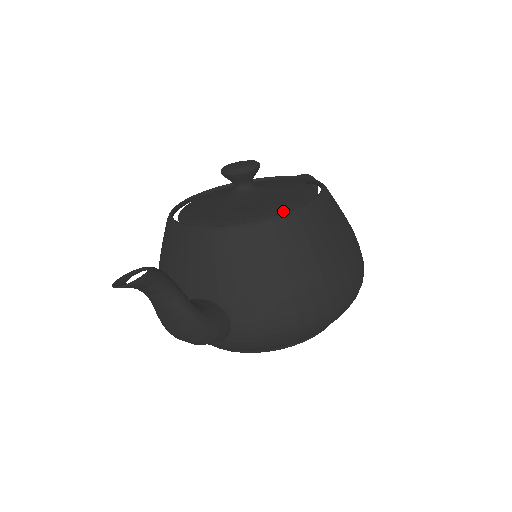
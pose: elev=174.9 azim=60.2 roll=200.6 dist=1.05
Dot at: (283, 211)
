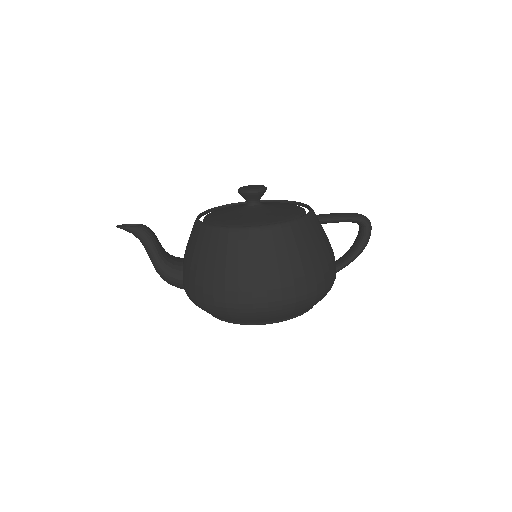
Dot at: (230, 226)
